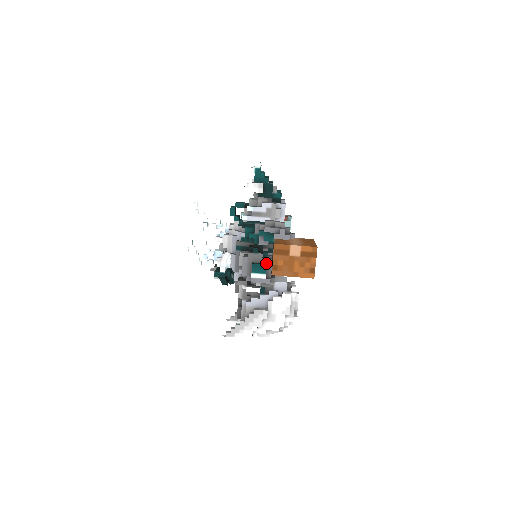
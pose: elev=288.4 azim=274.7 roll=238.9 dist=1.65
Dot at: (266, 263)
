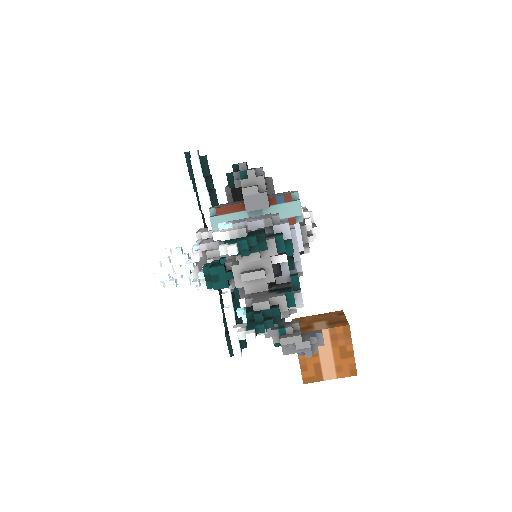
Dot at: occluded
